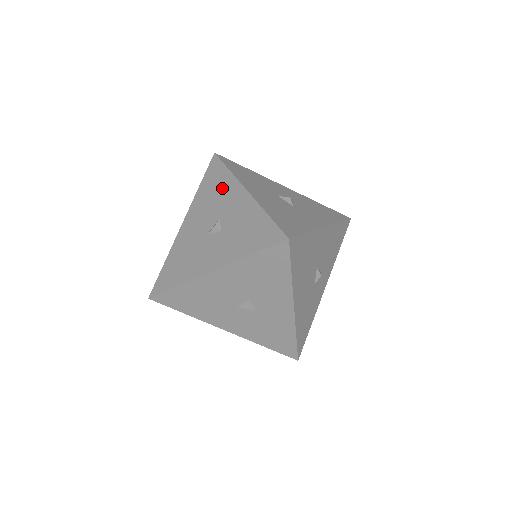
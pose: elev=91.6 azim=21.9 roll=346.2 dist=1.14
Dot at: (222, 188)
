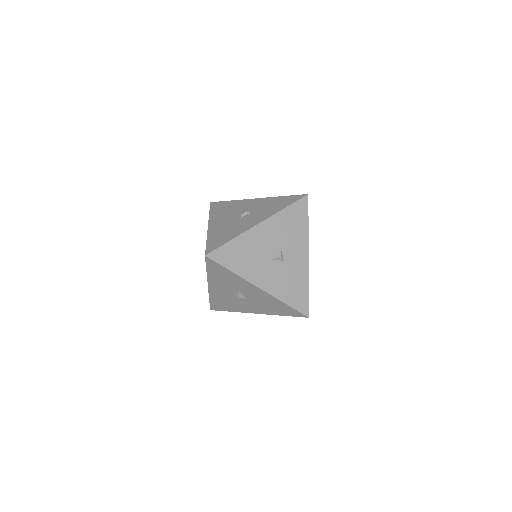
Dot at: (233, 205)
